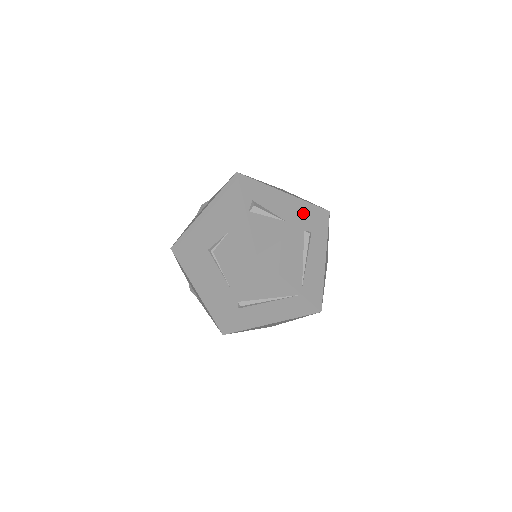
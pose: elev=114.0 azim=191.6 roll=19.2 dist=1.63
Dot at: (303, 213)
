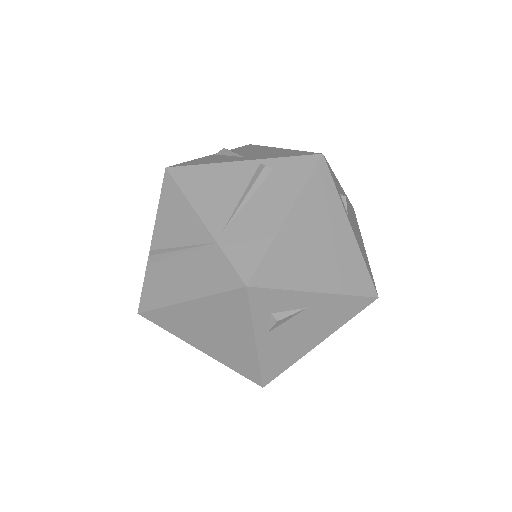
Dot at: (280, 154)
